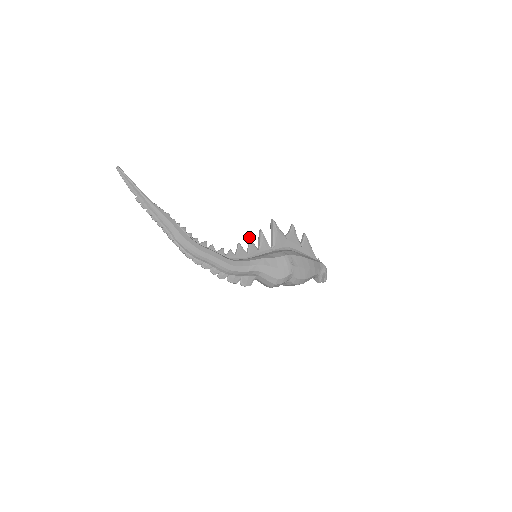
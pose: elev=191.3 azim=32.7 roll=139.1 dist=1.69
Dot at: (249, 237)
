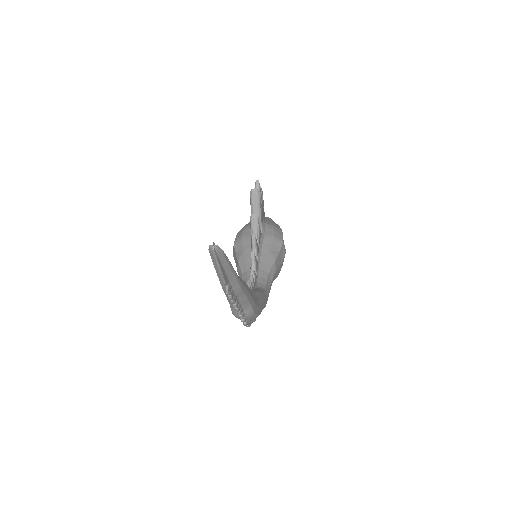
Dot at: occluded
